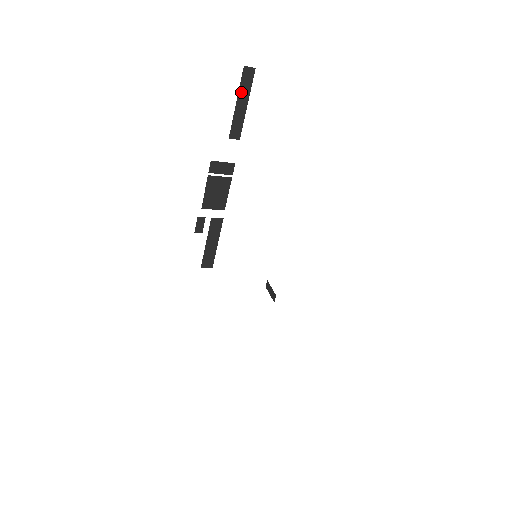
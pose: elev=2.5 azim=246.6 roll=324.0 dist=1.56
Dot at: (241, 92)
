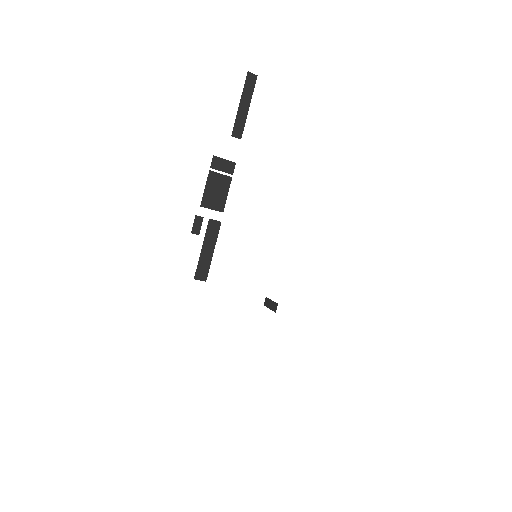
Dot at: (244, 94)
